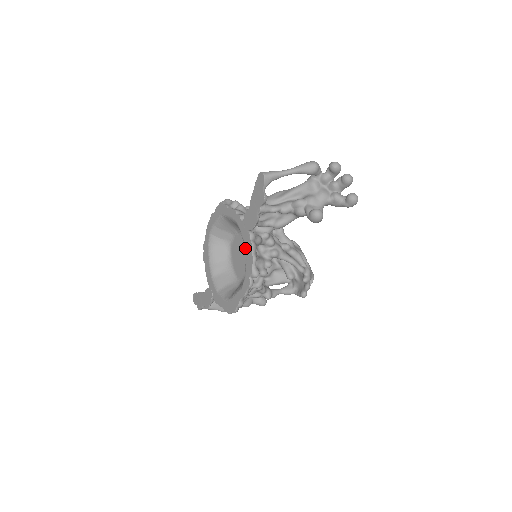
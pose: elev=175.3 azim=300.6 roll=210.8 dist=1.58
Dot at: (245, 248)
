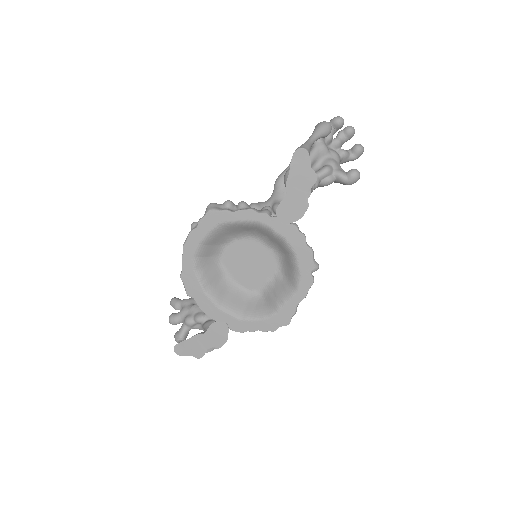
Dot at: (291, 245)
